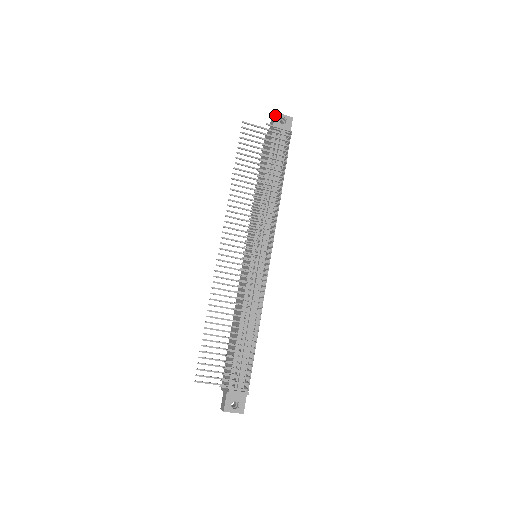
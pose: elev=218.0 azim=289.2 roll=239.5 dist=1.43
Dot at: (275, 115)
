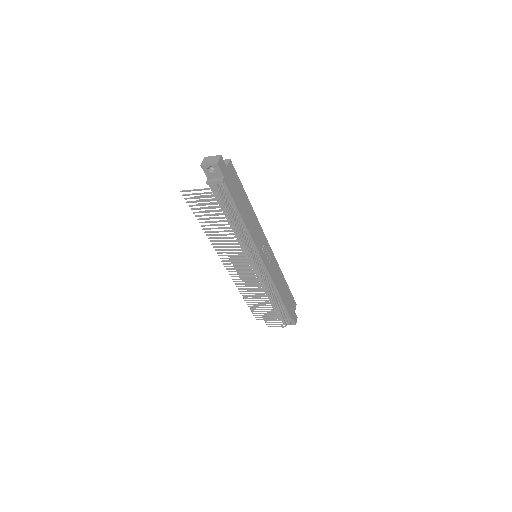
Dot at: (202, 168)
